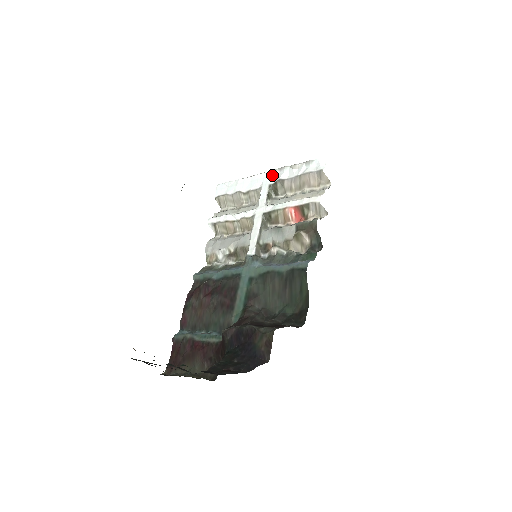
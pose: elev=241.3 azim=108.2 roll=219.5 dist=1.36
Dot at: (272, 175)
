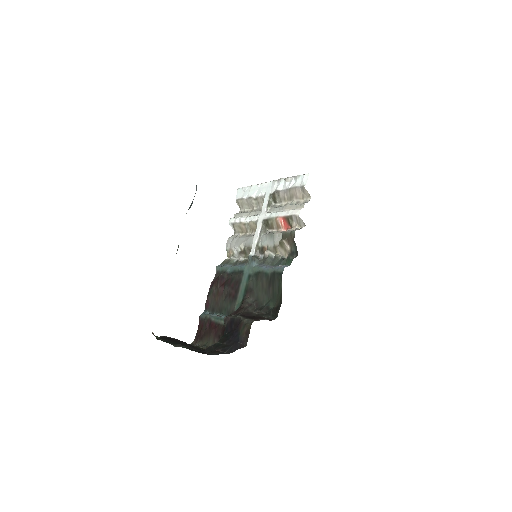
Dot at: (272, 185)
